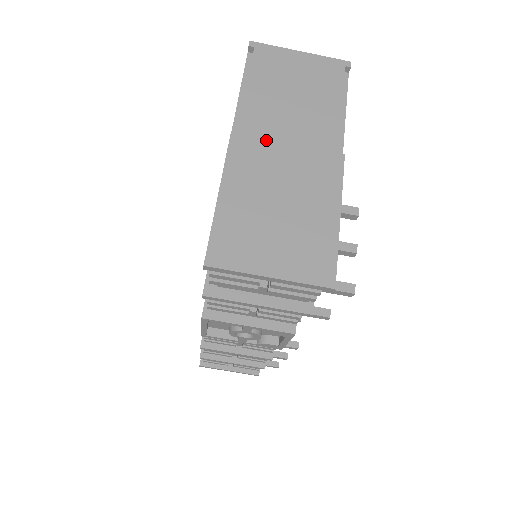
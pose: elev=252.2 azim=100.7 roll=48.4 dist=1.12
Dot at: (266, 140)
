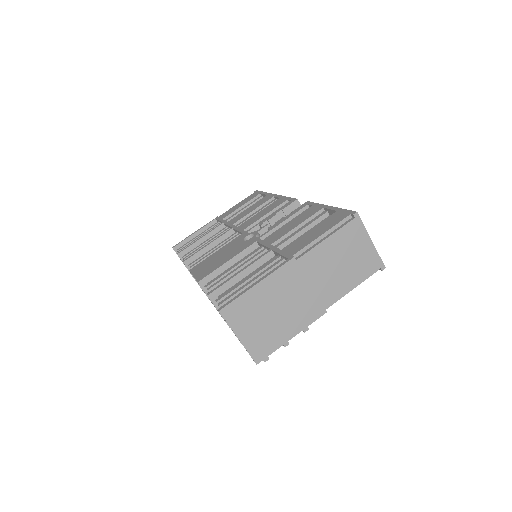
Dot at: (304, 275)
